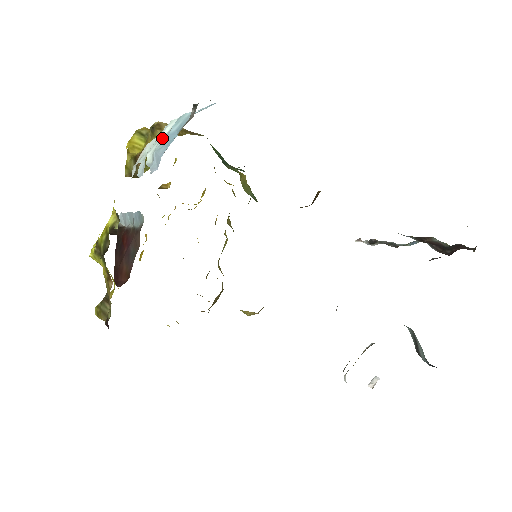
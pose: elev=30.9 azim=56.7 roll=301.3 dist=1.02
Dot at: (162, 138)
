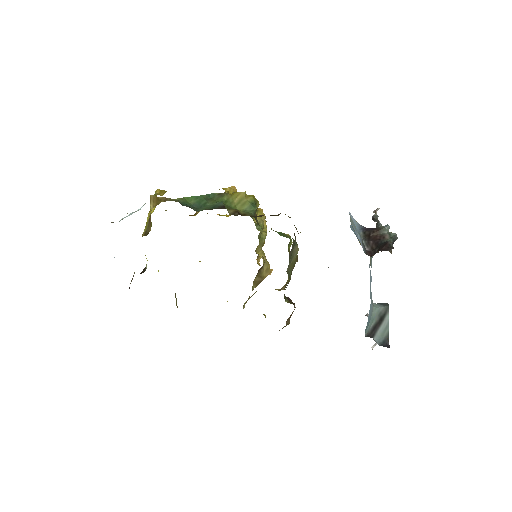
Dot at: occluded
